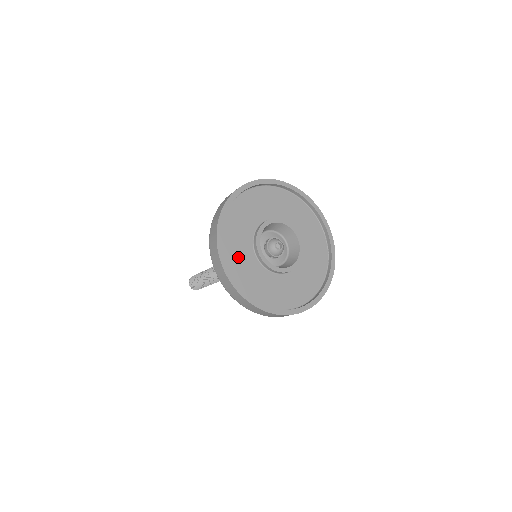
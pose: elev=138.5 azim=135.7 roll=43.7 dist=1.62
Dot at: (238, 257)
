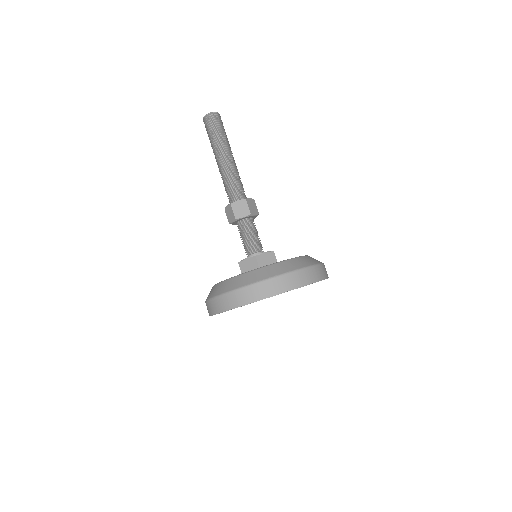
Dot at: occluded
